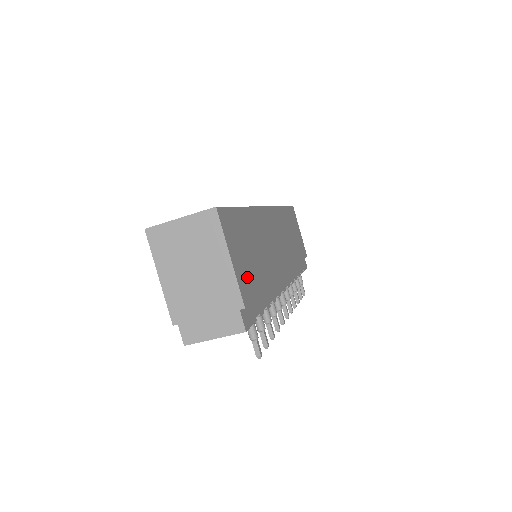
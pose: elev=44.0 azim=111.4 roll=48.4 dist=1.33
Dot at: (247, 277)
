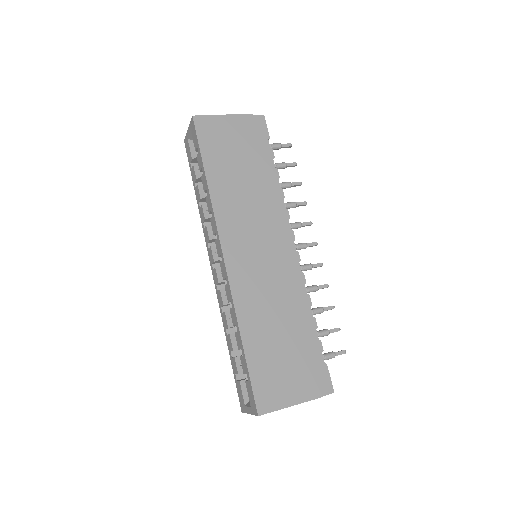
Dot at: (301, 377)
